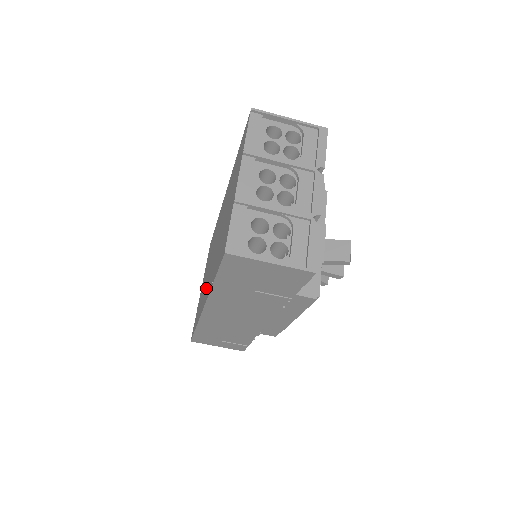
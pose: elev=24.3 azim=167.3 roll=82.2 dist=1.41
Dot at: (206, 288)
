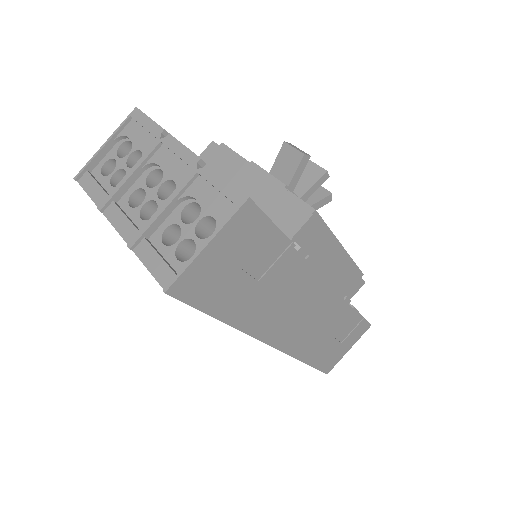
Dot at: occluded
